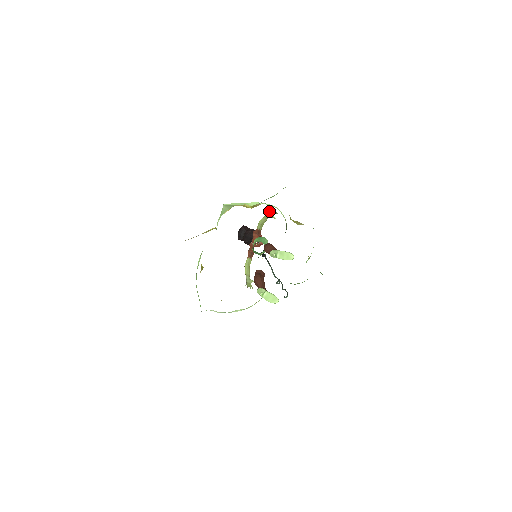
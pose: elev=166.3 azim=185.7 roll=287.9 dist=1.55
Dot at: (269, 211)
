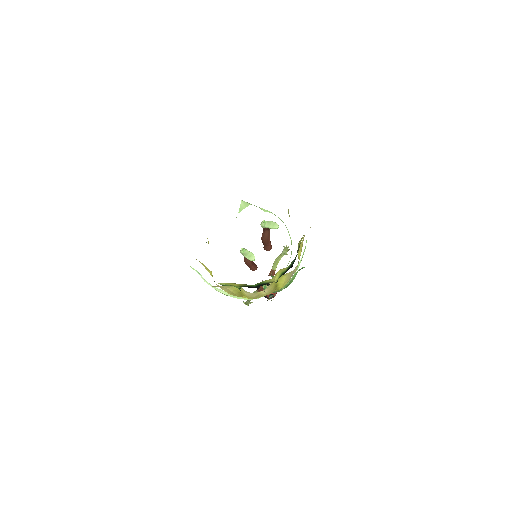
Dot at: occluded
